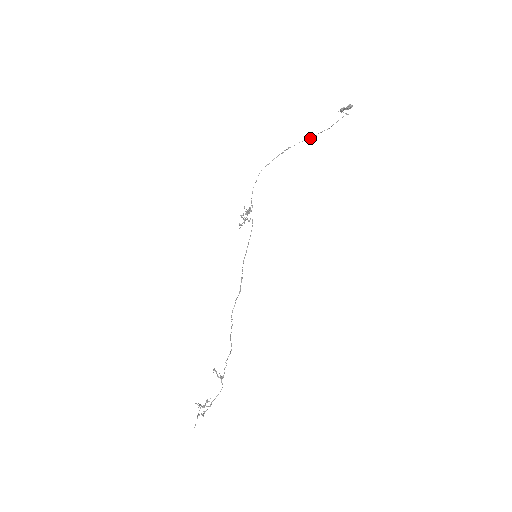
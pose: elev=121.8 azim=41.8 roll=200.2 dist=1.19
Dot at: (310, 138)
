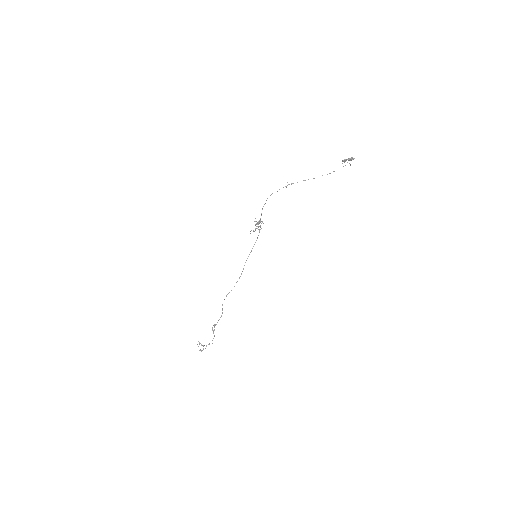
Dot at: occluded
